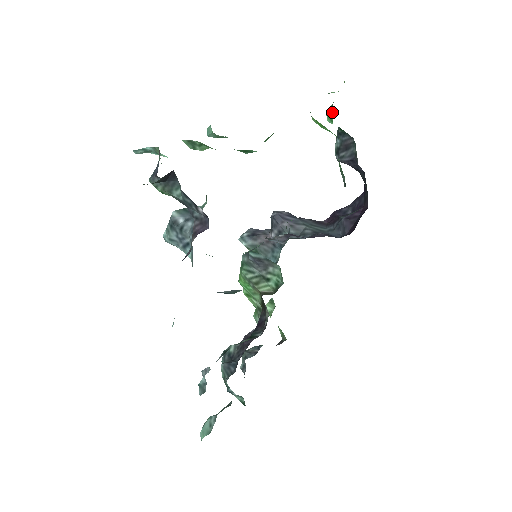
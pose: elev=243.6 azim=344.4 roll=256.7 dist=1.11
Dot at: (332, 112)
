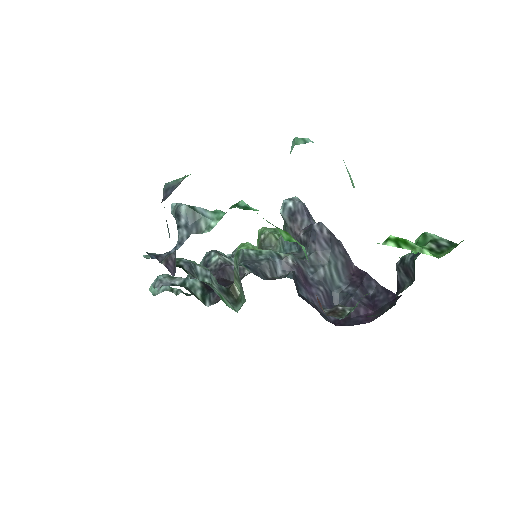
Dot at: occluded
